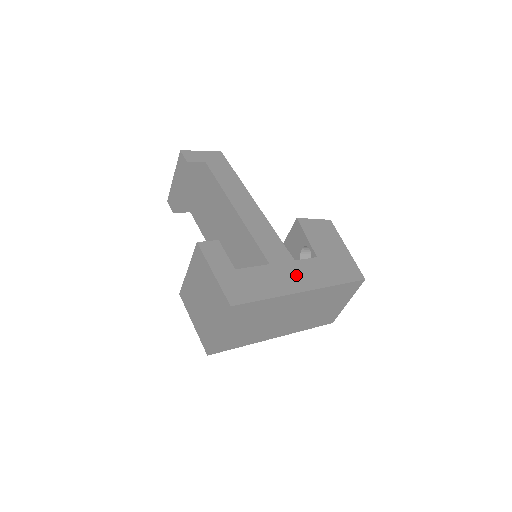
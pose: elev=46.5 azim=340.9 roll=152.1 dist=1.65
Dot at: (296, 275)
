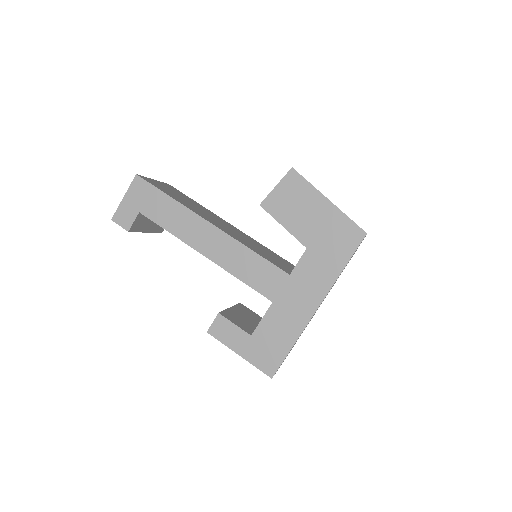
Dot at: (300, 294)
